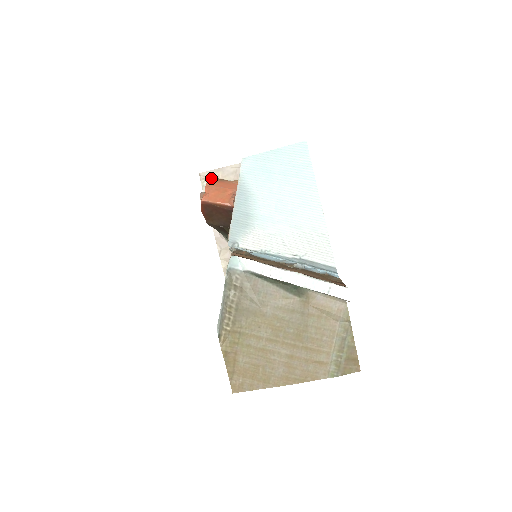
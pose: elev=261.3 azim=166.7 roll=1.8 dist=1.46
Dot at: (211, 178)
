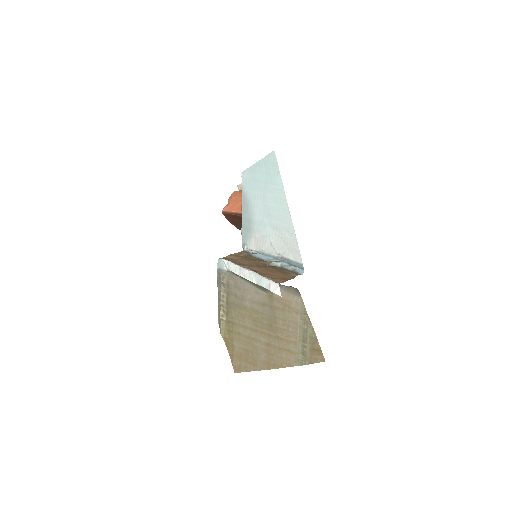
Dot at: occluded
